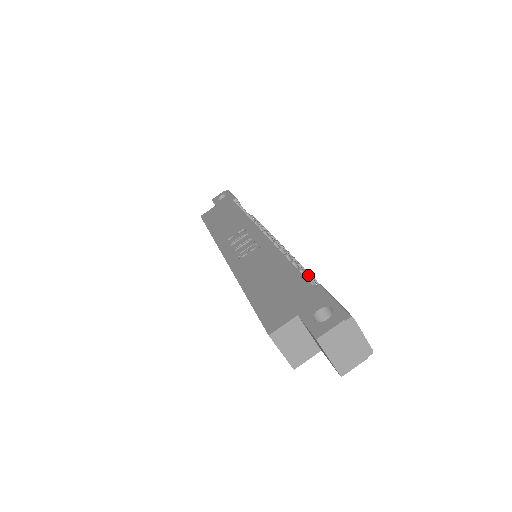
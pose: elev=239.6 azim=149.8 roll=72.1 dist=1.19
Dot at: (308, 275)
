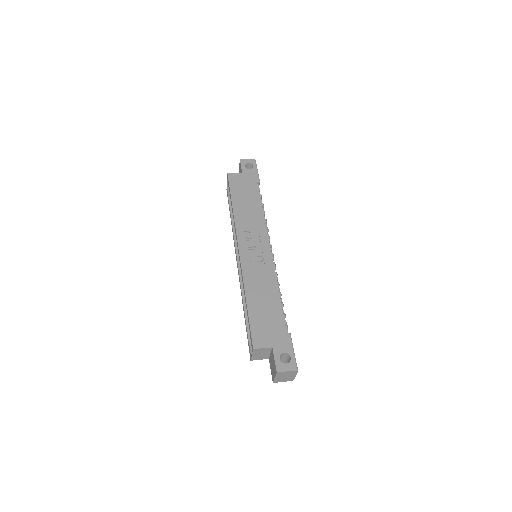
Dot at: occluded
